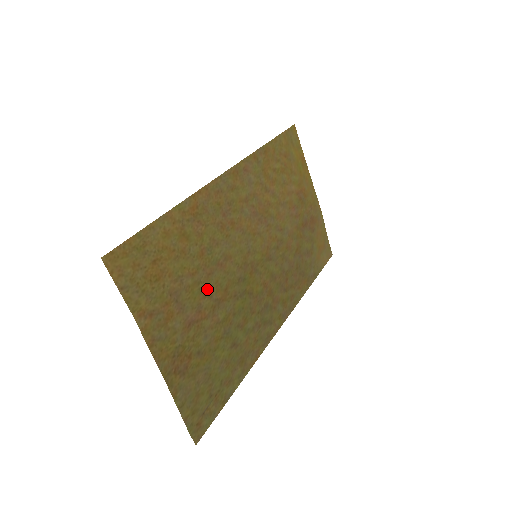
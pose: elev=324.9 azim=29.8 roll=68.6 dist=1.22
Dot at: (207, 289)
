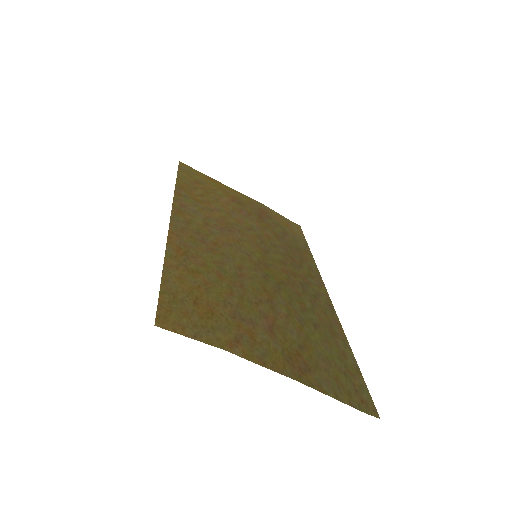
Dot at: (252, 298)
